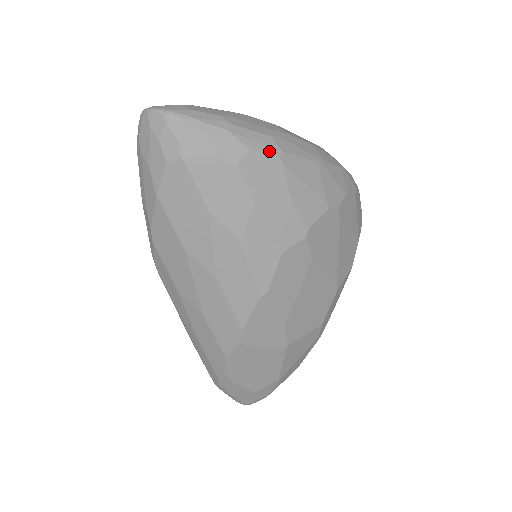
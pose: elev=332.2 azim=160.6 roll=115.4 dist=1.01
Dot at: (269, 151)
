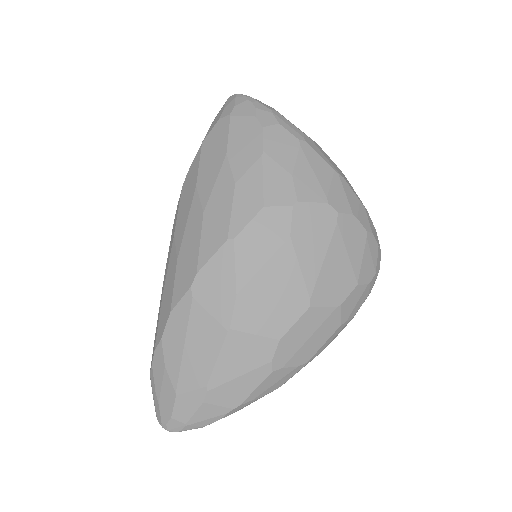
Dot at: (294, 133)
